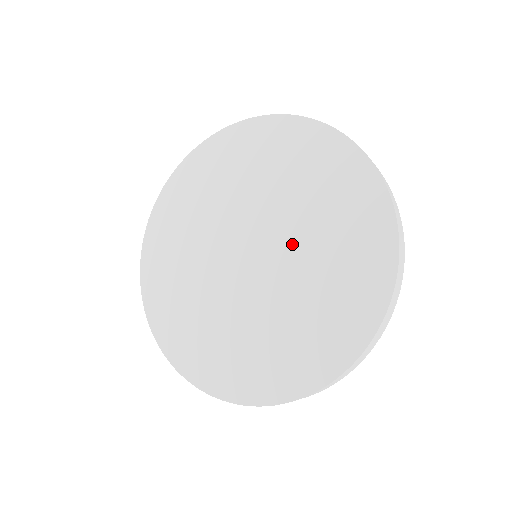
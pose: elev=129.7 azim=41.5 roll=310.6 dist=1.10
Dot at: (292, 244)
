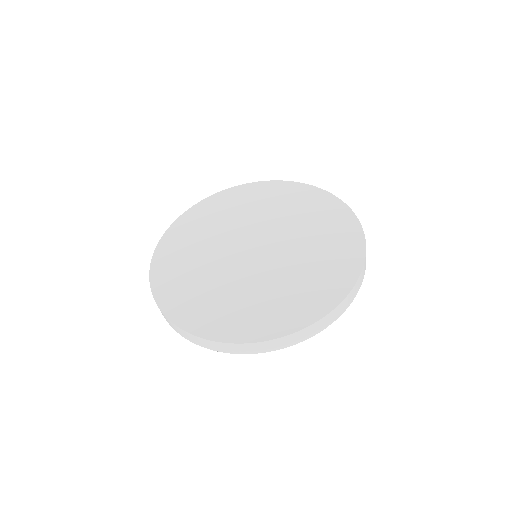
Dot at: (285, 234)
